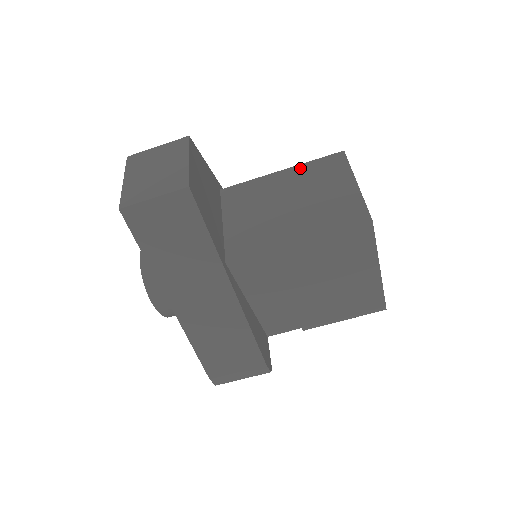
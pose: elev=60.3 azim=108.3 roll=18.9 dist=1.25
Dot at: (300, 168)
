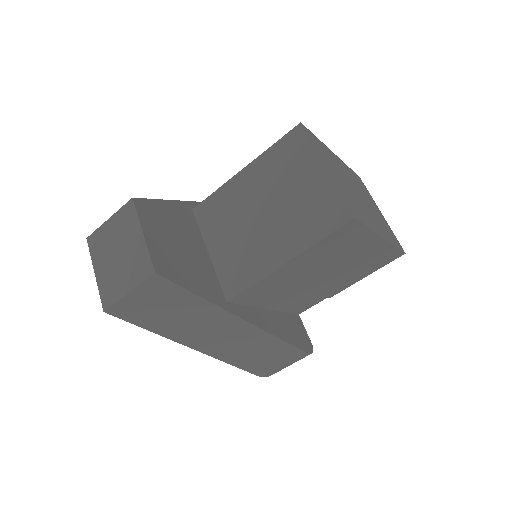
Dot at: (261, 161)
